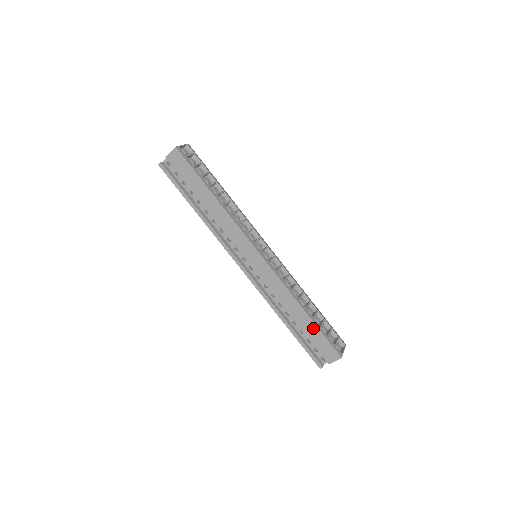
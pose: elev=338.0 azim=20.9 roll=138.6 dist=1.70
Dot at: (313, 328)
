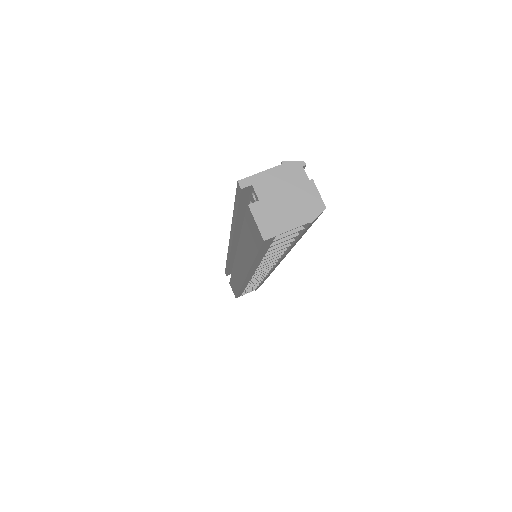
Dot at: (236, 290)
